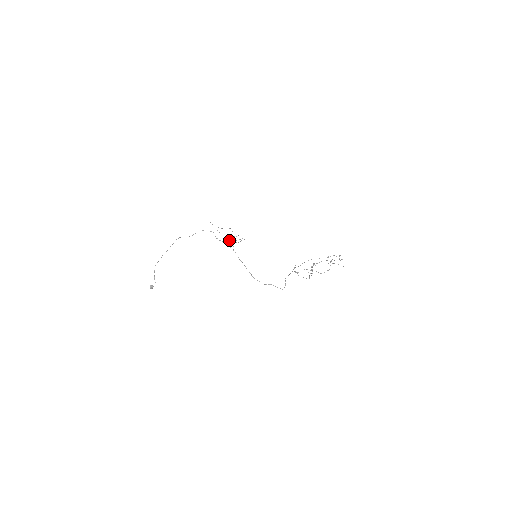
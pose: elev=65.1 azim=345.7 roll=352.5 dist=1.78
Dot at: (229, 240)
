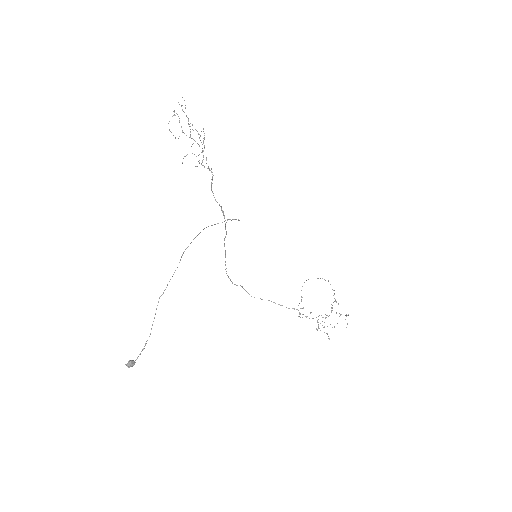
Dot at: occluded
